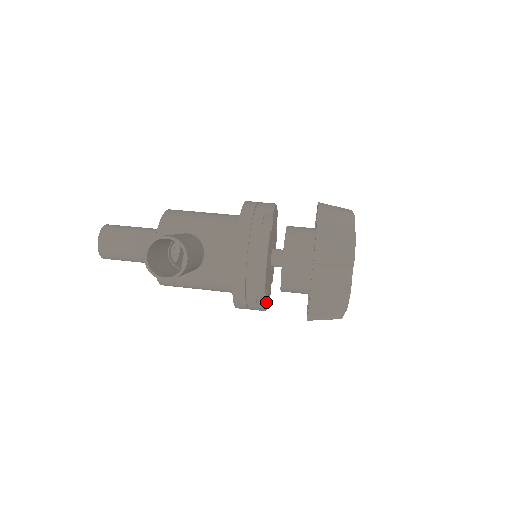
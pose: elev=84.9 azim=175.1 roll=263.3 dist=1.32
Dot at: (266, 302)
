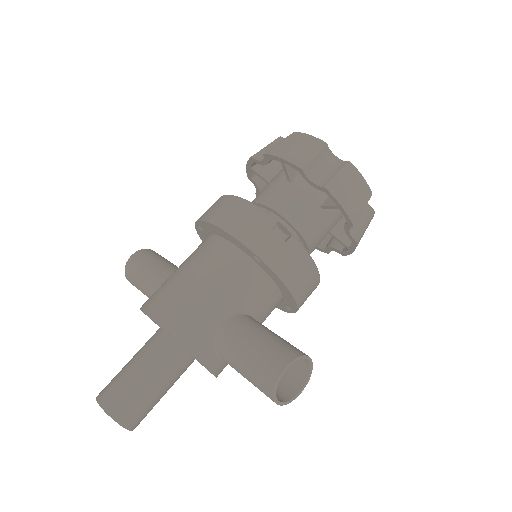
Dot at: occluded
